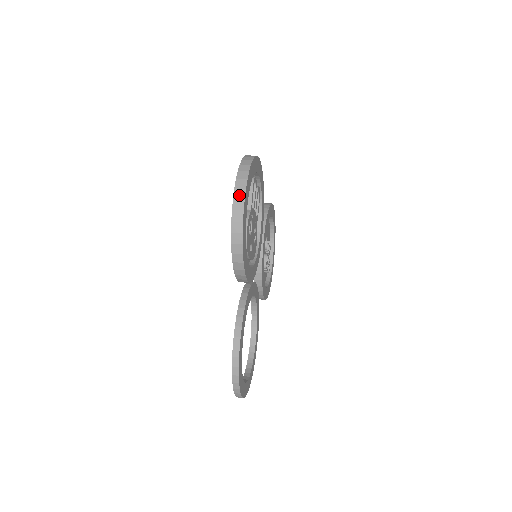
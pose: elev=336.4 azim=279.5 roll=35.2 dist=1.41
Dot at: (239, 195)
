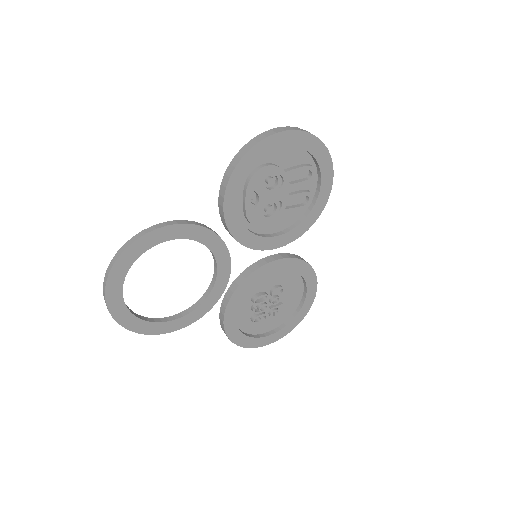
Dot at: (286, 128)
